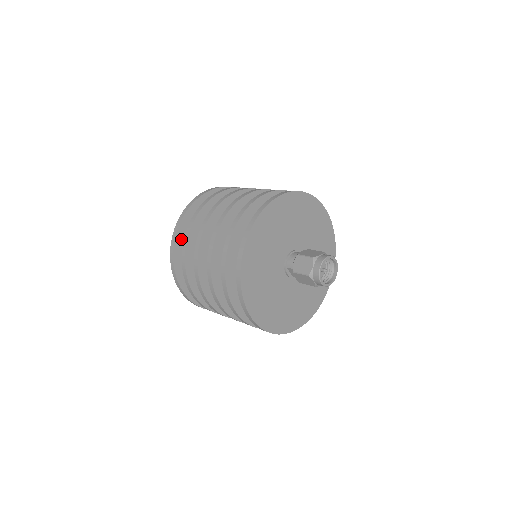
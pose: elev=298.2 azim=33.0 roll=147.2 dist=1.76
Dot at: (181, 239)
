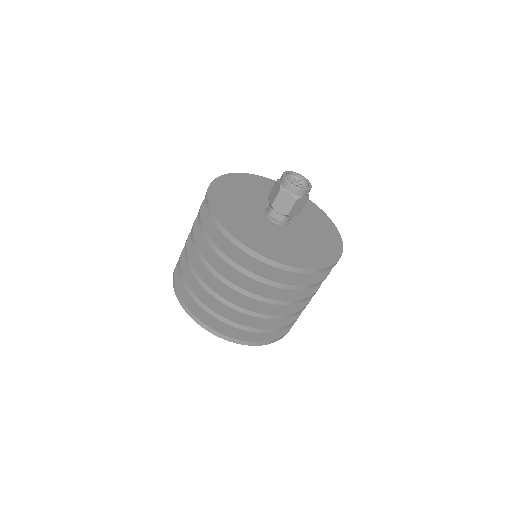
Dot at: occluded
